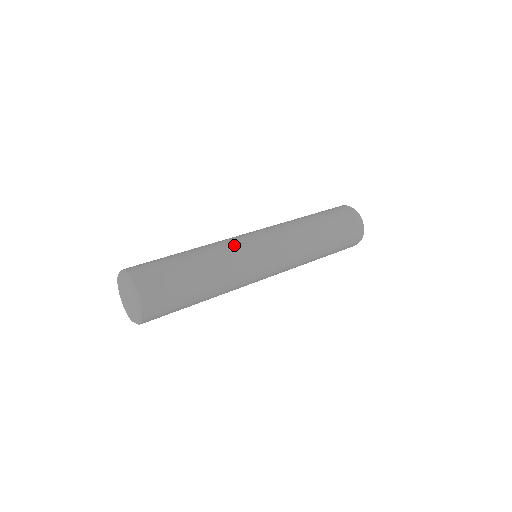
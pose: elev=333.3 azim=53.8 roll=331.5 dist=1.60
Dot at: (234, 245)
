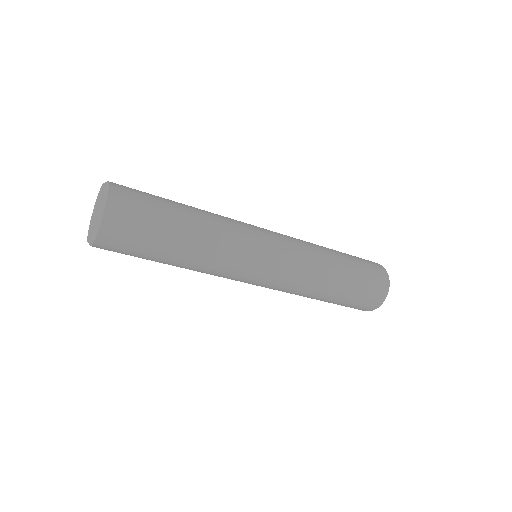
Dot at: (237, 227)
